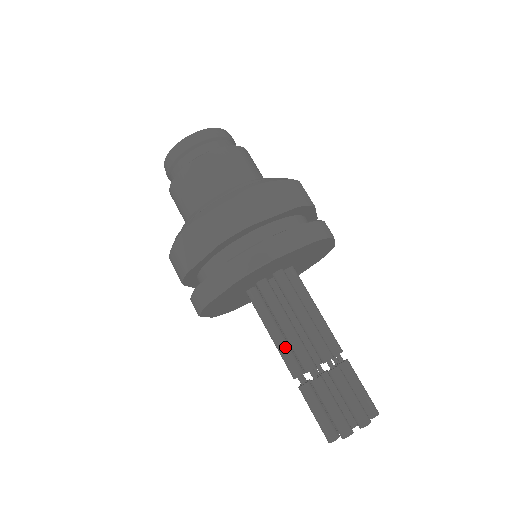
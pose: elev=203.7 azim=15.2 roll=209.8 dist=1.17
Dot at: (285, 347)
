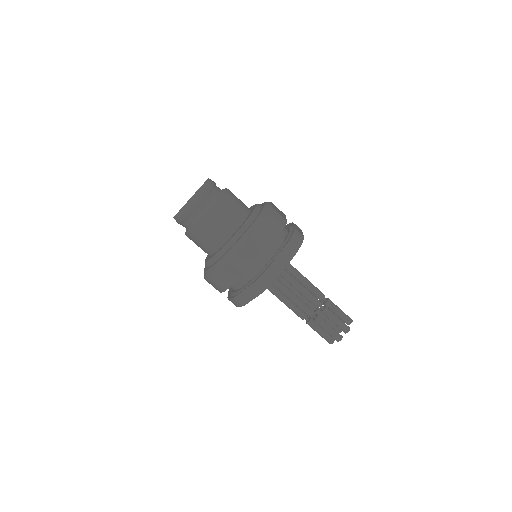
Dot at: (292, 305)
